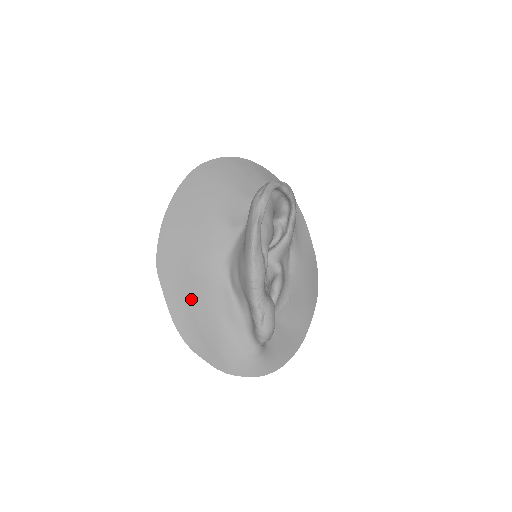
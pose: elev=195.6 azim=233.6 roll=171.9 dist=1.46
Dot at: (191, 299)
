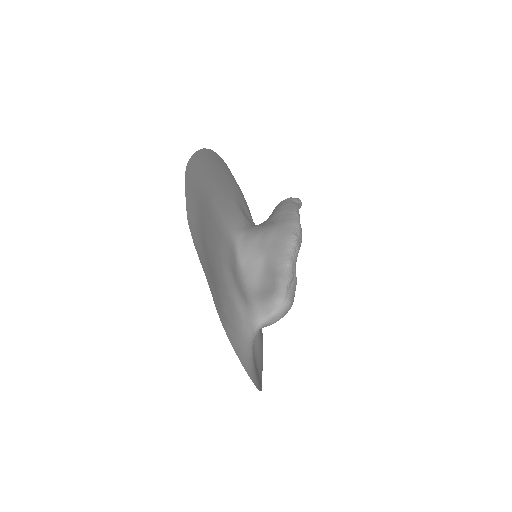
Dot at: (205, 223)
